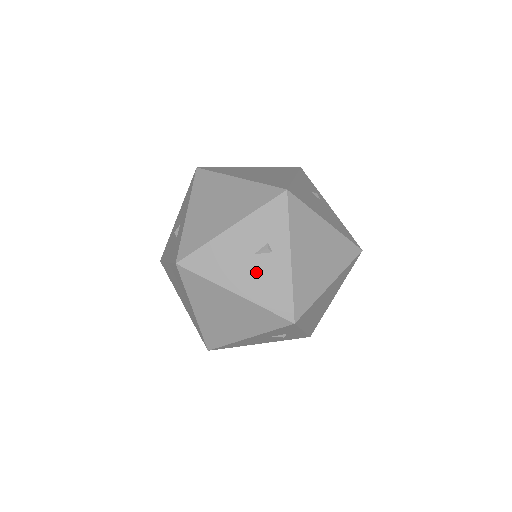
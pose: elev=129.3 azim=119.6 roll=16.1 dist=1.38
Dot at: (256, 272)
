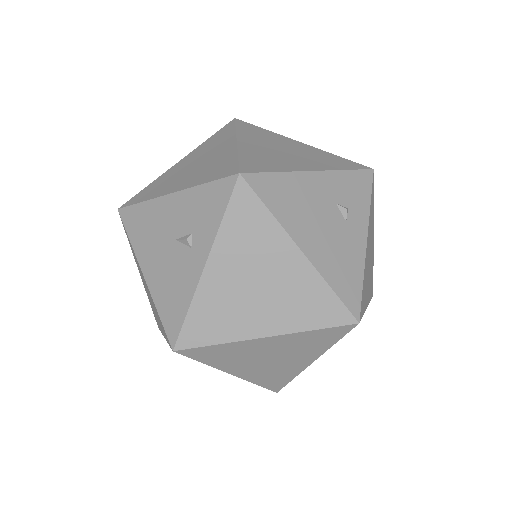
Dot at: (168, 262)
